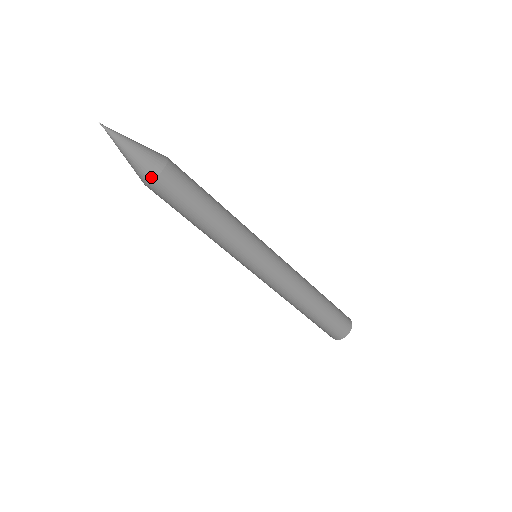
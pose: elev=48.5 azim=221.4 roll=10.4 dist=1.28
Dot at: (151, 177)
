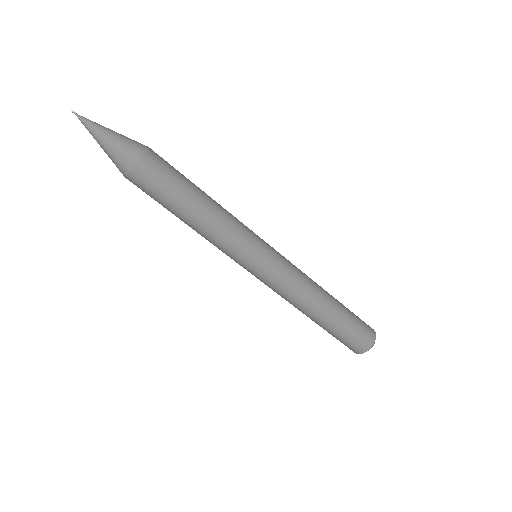
Dot at: (136, 158)
